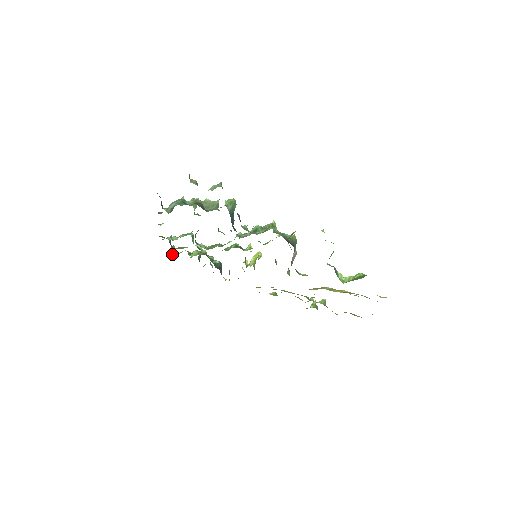
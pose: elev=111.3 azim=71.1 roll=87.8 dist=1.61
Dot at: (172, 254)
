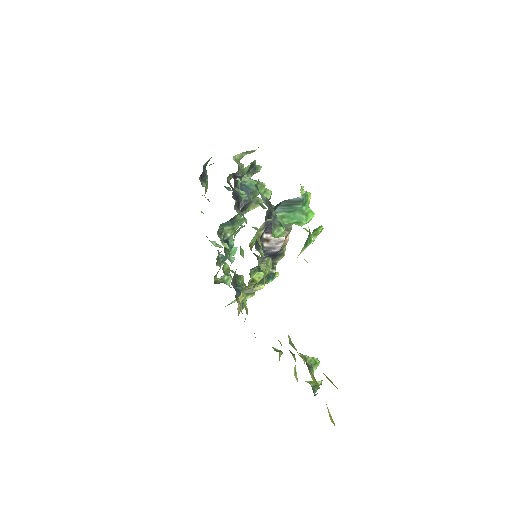
Dot at: (222, 281)
